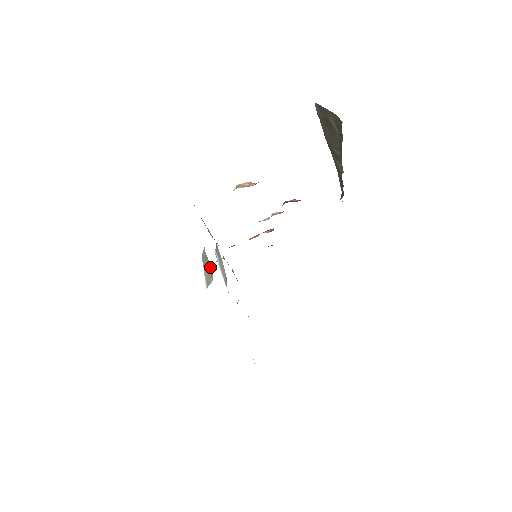
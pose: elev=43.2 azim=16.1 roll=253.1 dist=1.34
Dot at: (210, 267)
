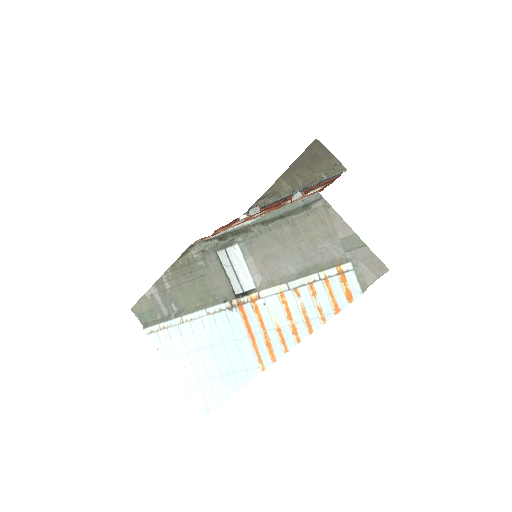
Dot at: (374, 276)
